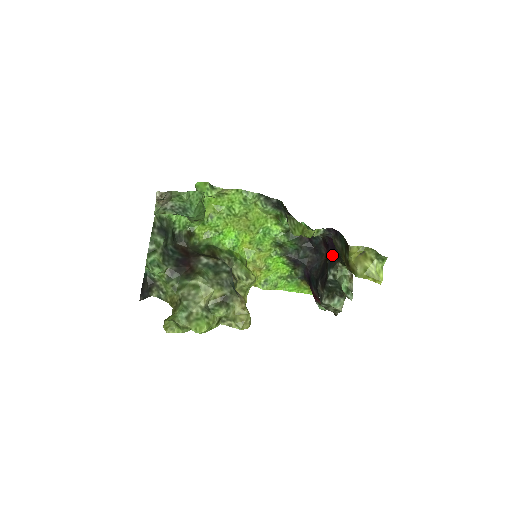
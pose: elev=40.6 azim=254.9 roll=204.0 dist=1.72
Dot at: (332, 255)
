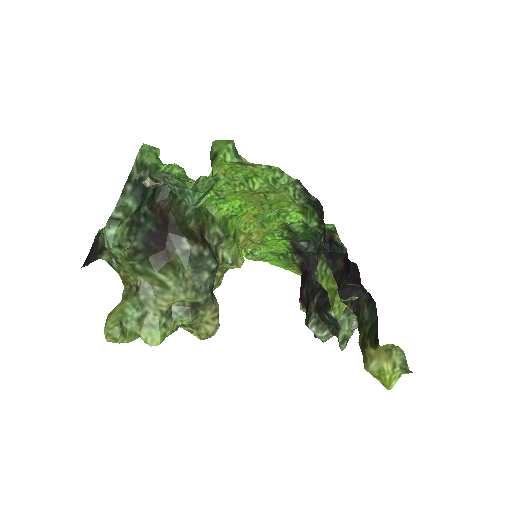
Dot at: (348, 289)
